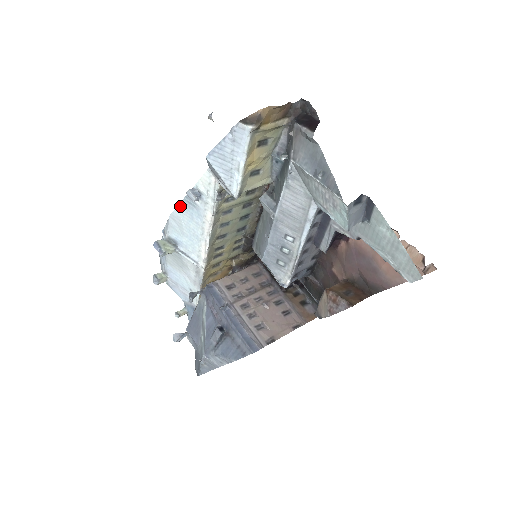
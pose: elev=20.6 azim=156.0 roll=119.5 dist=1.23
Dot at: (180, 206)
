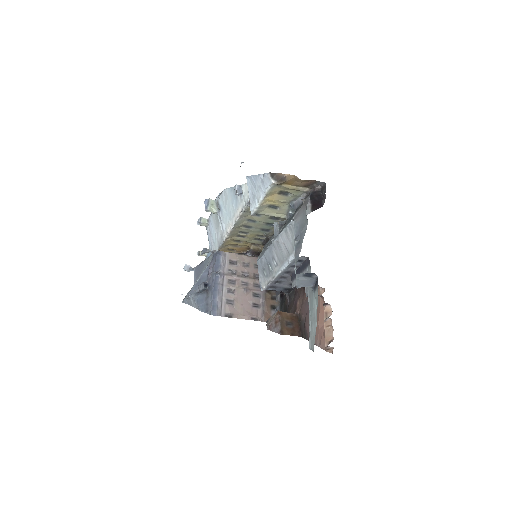
Dot at: (230, 189)
